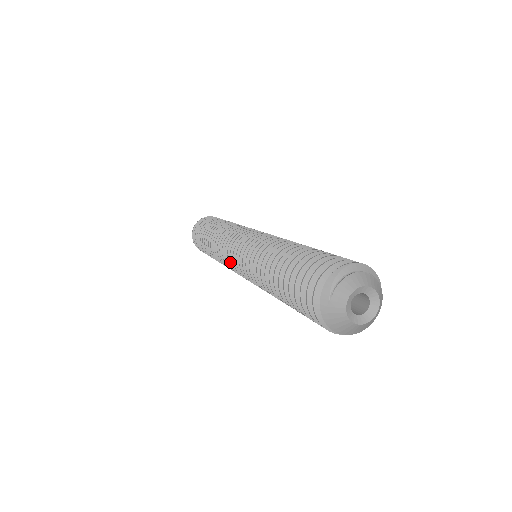
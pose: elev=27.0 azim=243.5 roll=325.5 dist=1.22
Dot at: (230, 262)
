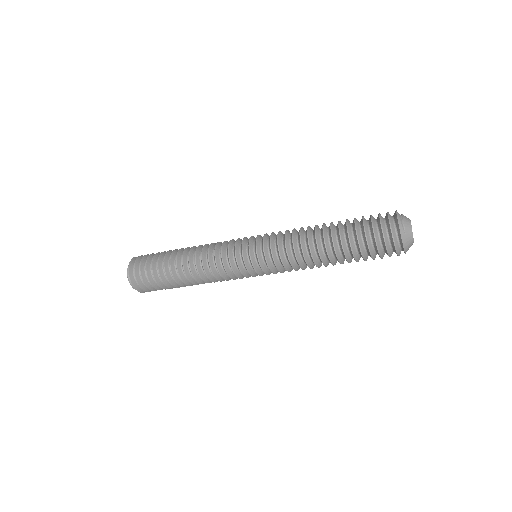
Dot at: (241, 270)
